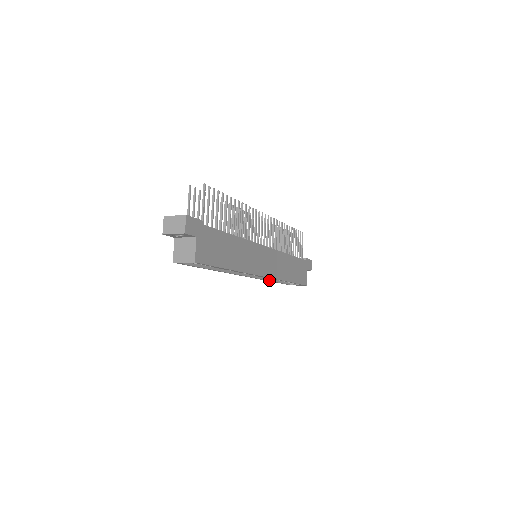
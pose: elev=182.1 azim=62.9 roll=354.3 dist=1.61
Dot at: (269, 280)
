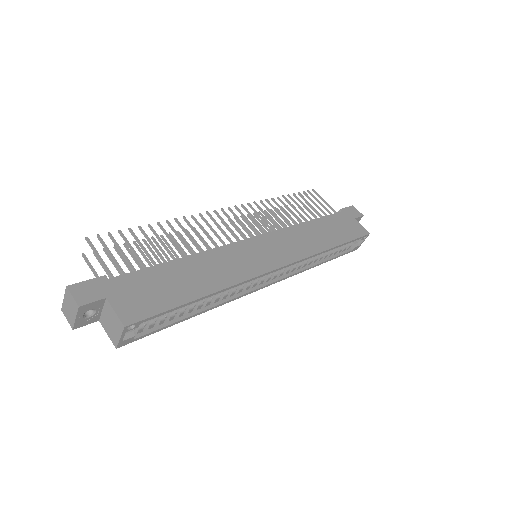
Dot at: (311, 266)
